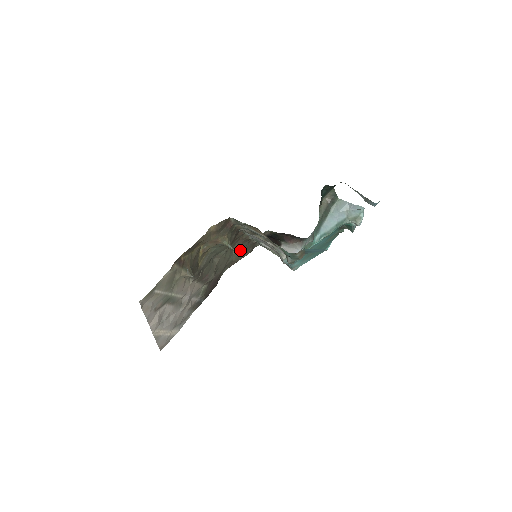
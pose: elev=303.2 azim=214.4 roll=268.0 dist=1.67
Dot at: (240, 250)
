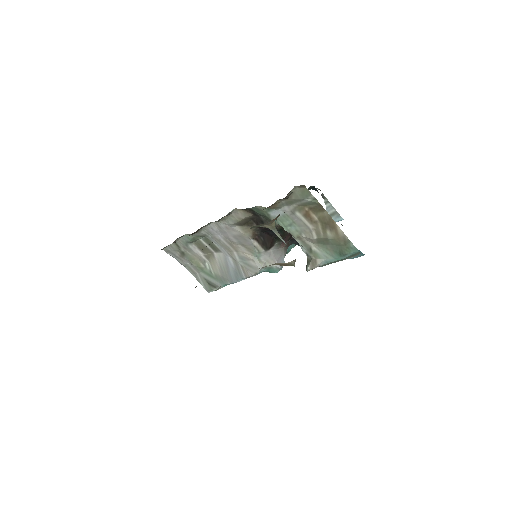
Dot at: occluded
